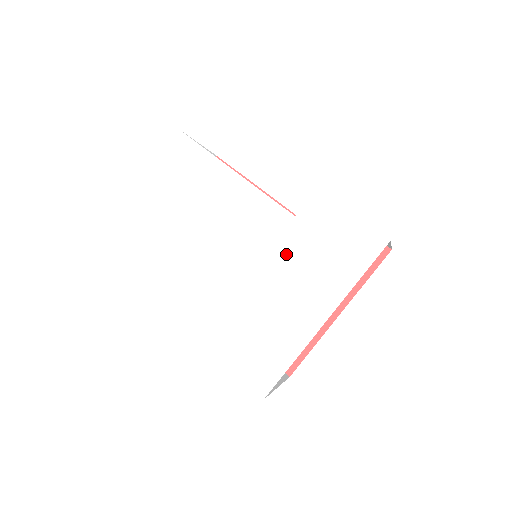
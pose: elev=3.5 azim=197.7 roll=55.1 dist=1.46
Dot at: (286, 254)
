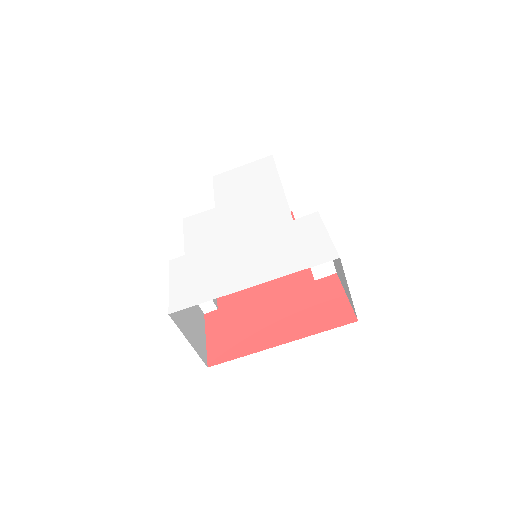
Dot at: (268, 237)
